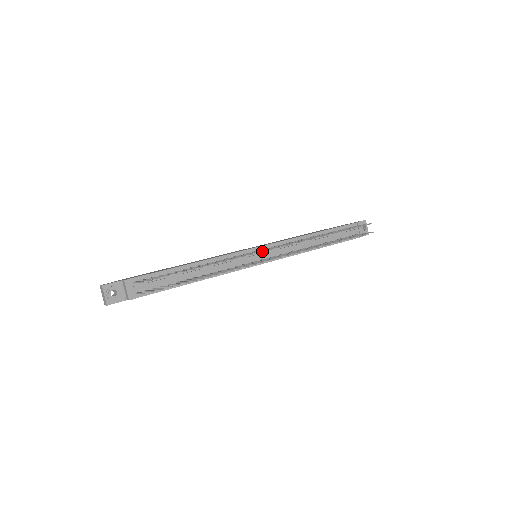
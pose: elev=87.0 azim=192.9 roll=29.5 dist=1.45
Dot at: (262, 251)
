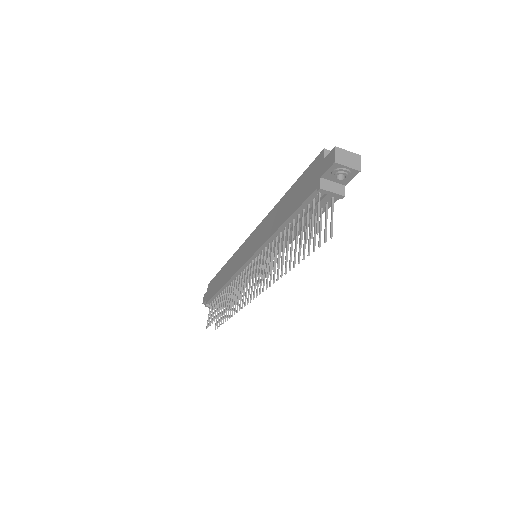
Dot at: (244, 288)
